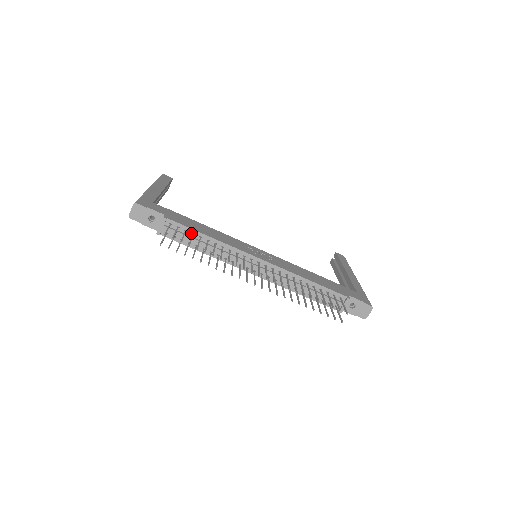
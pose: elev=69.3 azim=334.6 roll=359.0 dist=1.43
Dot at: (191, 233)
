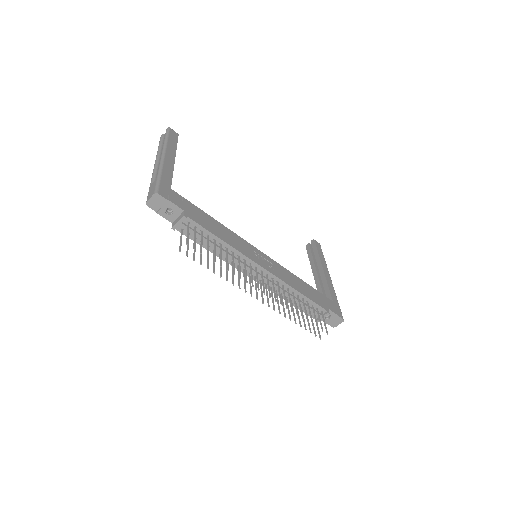
Dot at: (206, 234)
